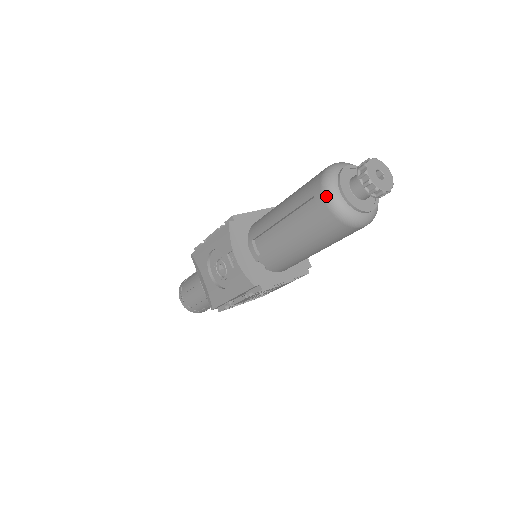
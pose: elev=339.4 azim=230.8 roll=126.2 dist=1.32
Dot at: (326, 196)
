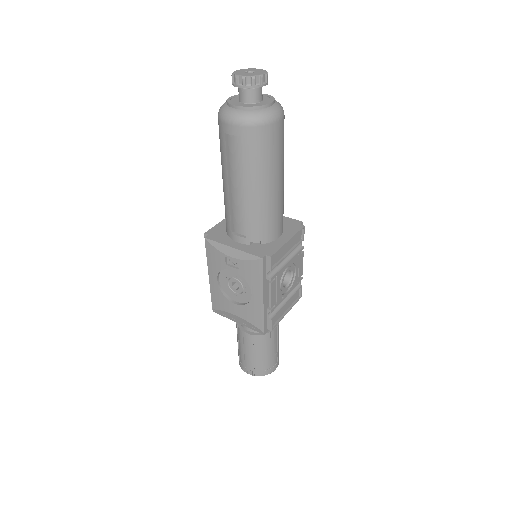
Dot at: (229, 120)
